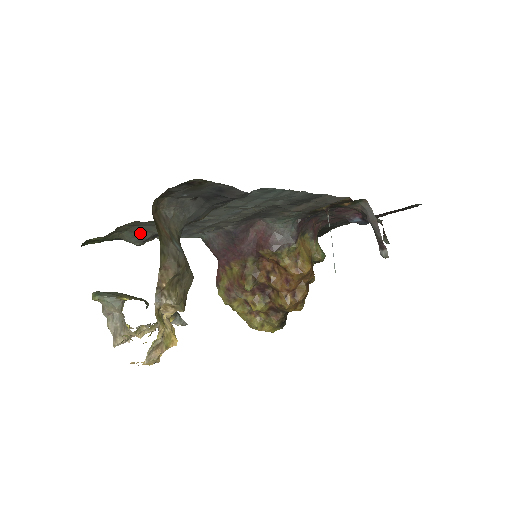
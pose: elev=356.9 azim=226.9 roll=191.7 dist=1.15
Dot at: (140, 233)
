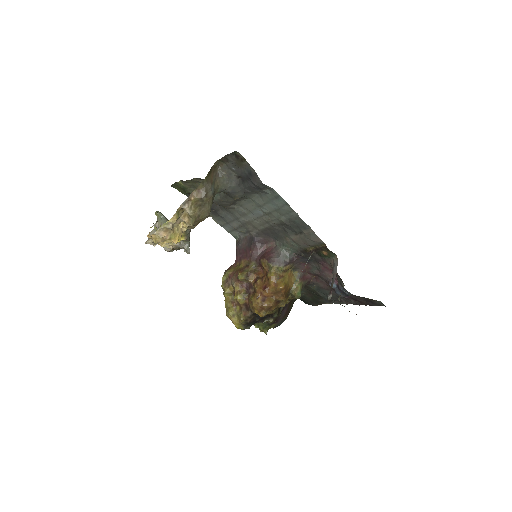
Dot at: occluded
